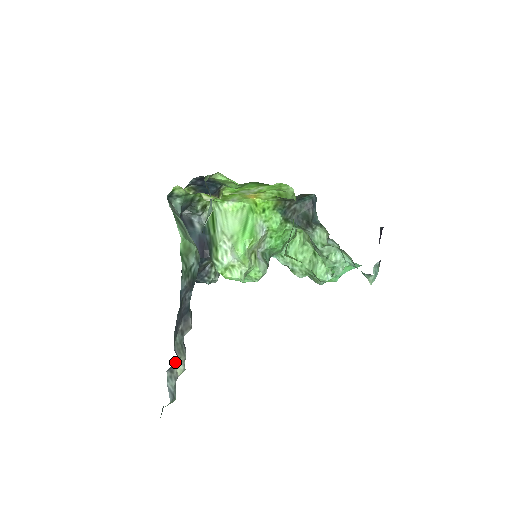
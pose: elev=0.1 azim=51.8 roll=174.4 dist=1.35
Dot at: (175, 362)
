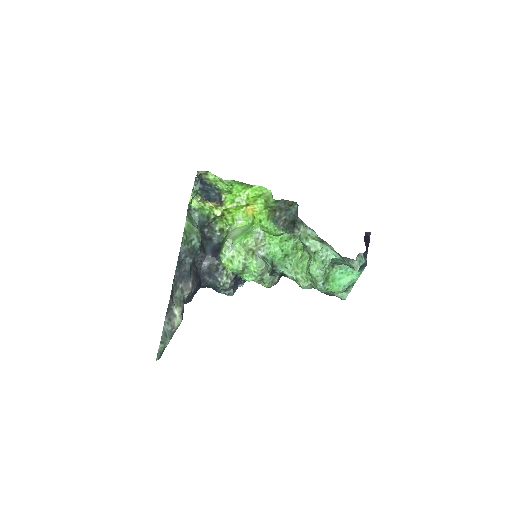
Dot at: (172, 310)
